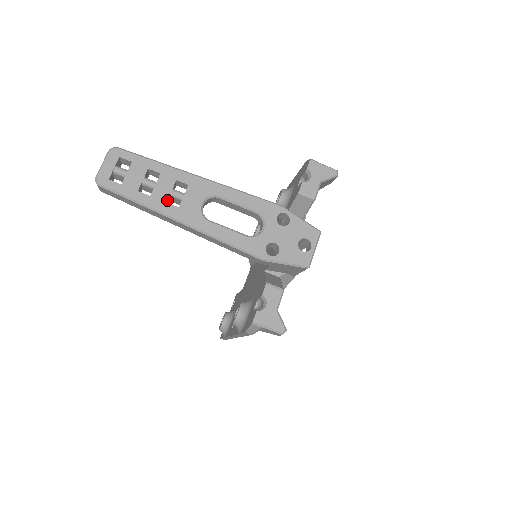
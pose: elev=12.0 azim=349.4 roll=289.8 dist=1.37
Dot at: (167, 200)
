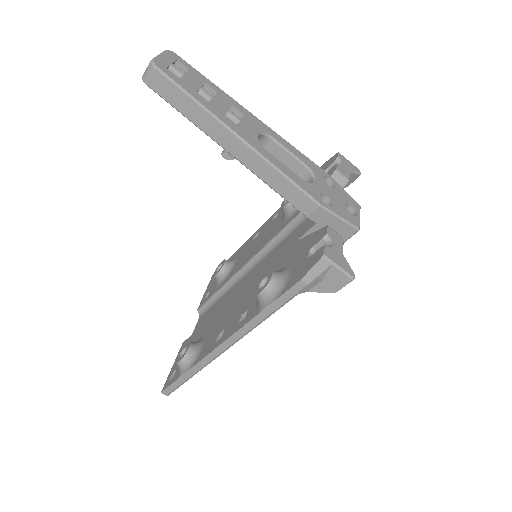
Dot at: (225, 114)
